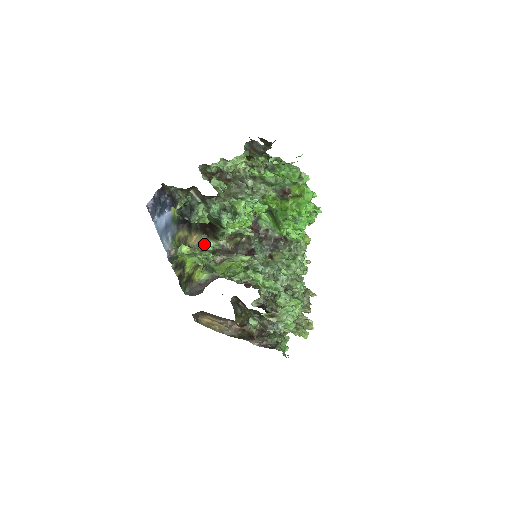
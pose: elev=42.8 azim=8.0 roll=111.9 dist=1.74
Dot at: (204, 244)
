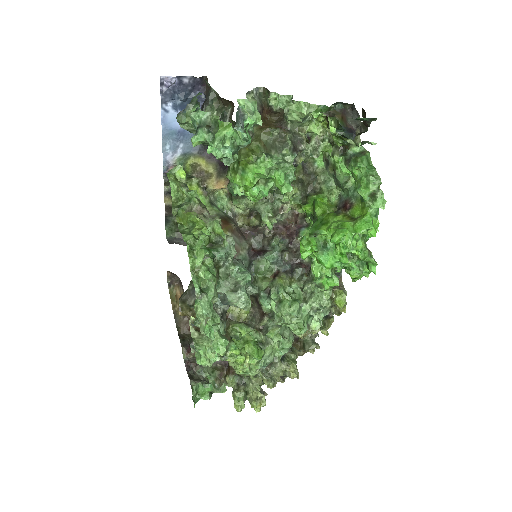
Dot at: (216, 195)
